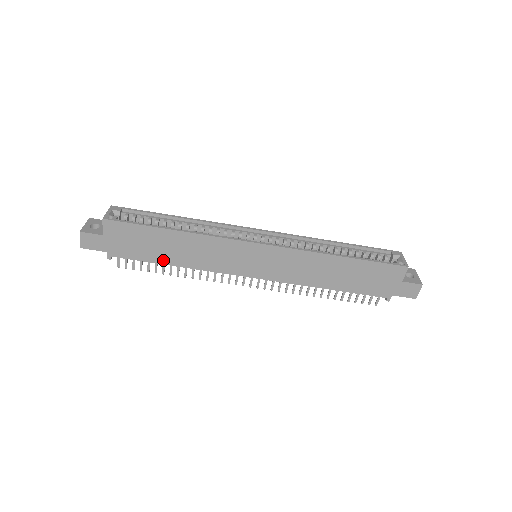
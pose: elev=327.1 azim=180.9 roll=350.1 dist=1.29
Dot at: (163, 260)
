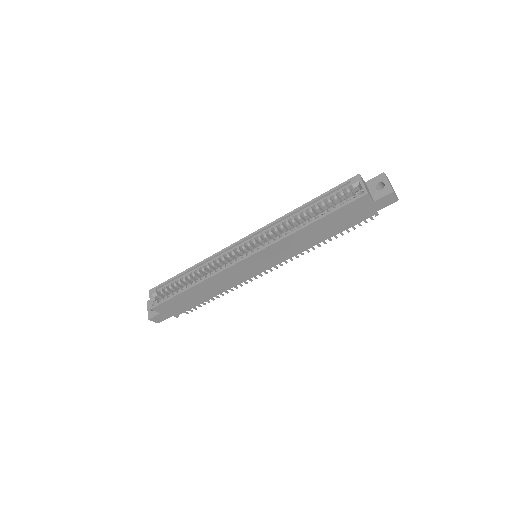
Dot at: (205, 299)
